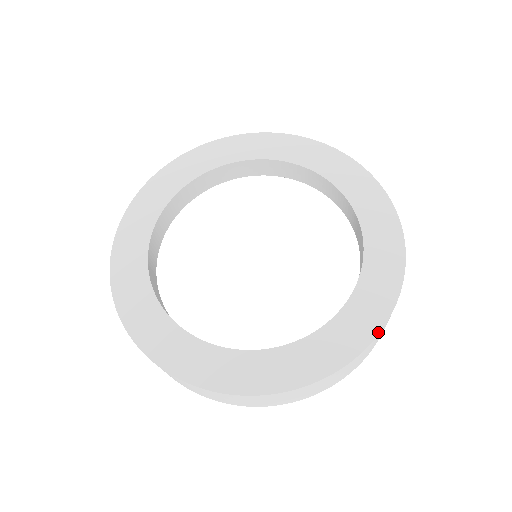
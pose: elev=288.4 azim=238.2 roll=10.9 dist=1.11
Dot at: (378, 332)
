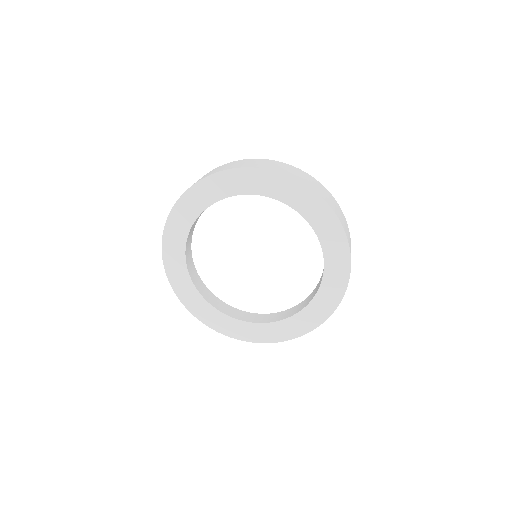
Dot at: occluded
